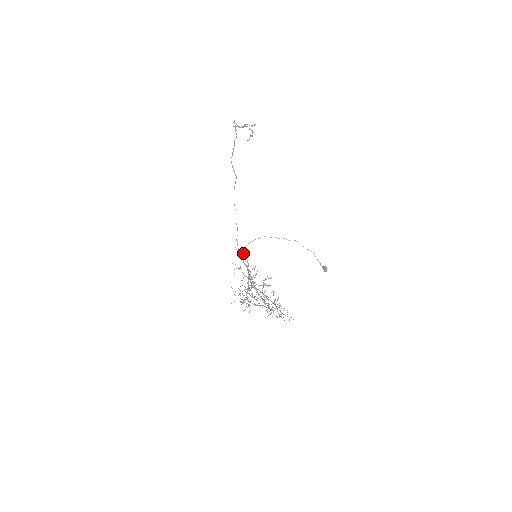
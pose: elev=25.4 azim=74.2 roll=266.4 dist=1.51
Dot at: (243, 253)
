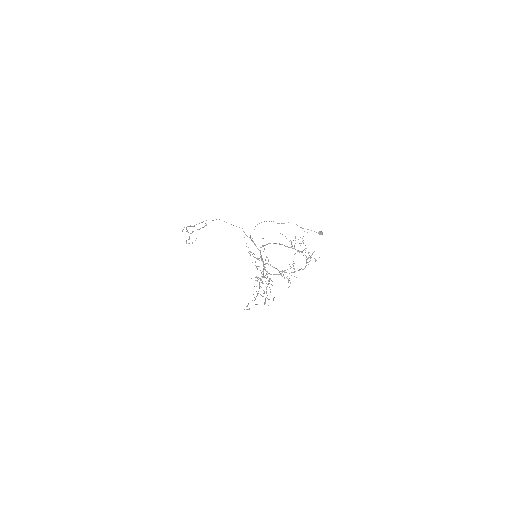
Dot at: (252, 238)
